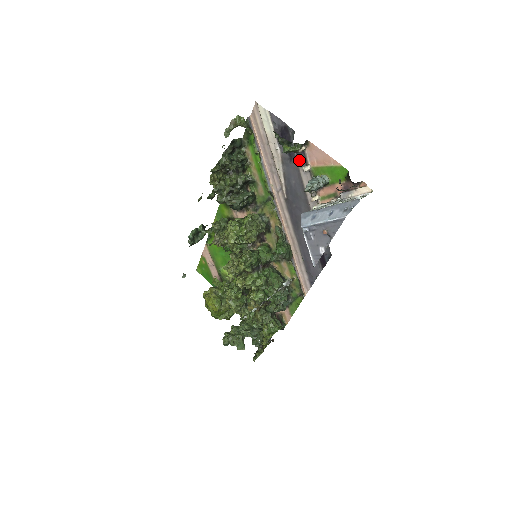
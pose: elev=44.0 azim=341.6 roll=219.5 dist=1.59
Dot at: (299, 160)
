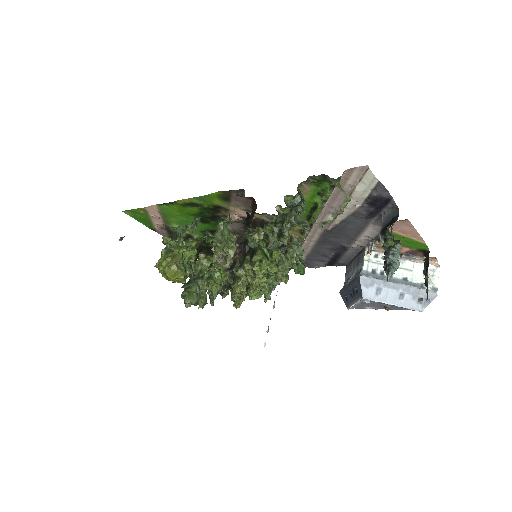
Dot at: (377, 221)
